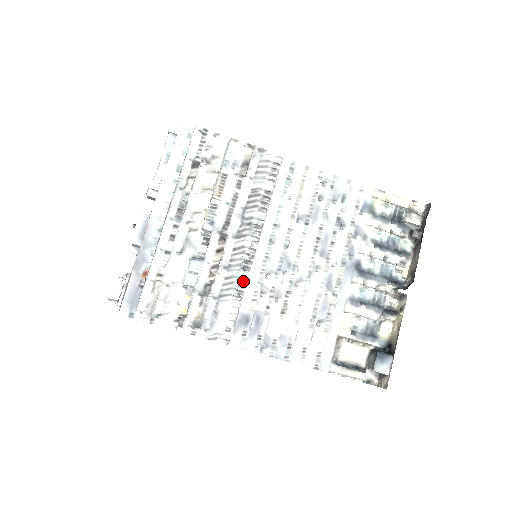
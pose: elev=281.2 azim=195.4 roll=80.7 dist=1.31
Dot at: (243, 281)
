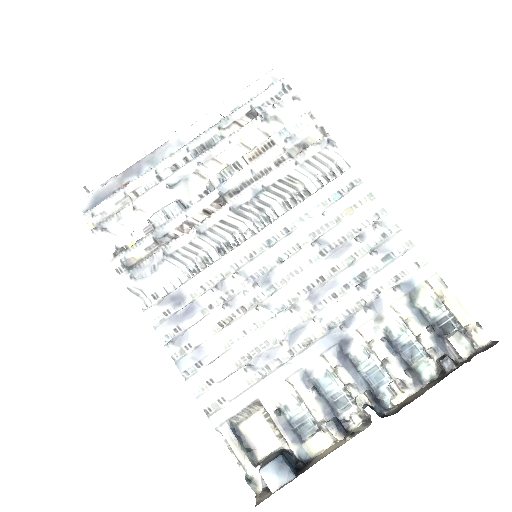
Dot at: (209, 261)
